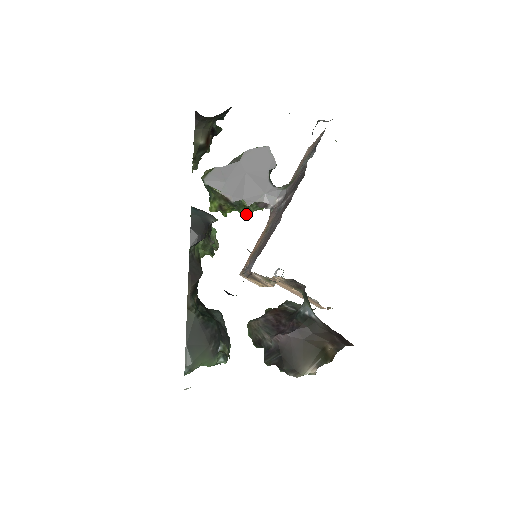
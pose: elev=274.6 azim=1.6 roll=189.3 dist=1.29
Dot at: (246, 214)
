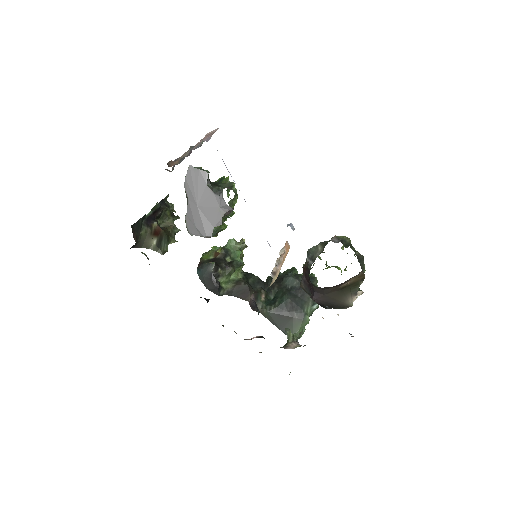
Dot at: (233, 214)
